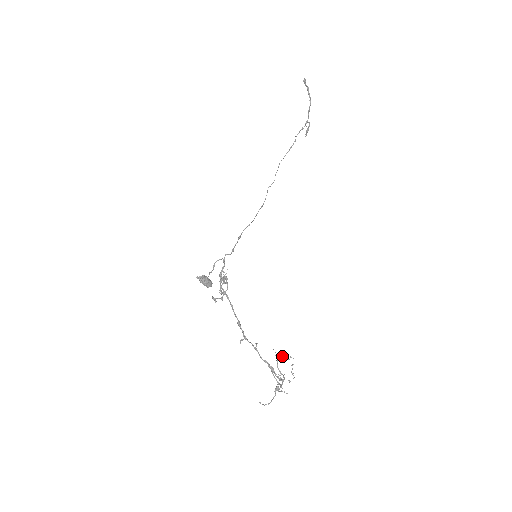
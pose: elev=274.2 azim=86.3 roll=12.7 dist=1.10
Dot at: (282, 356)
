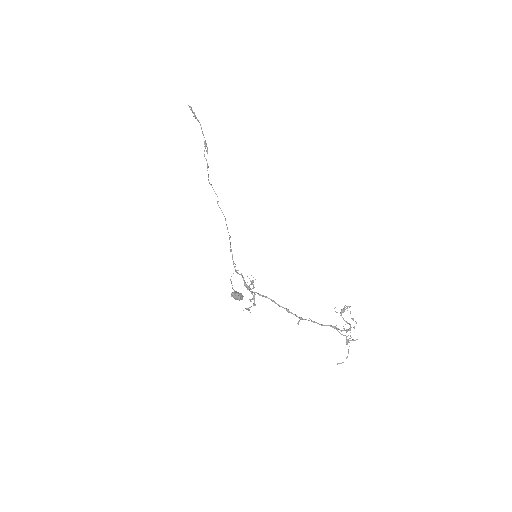
Dot at: (342, 309)
